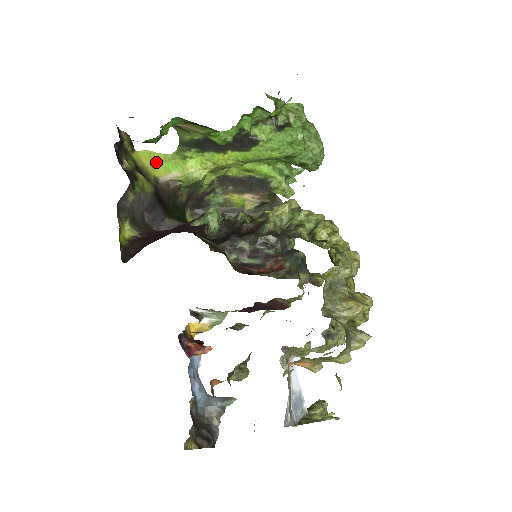
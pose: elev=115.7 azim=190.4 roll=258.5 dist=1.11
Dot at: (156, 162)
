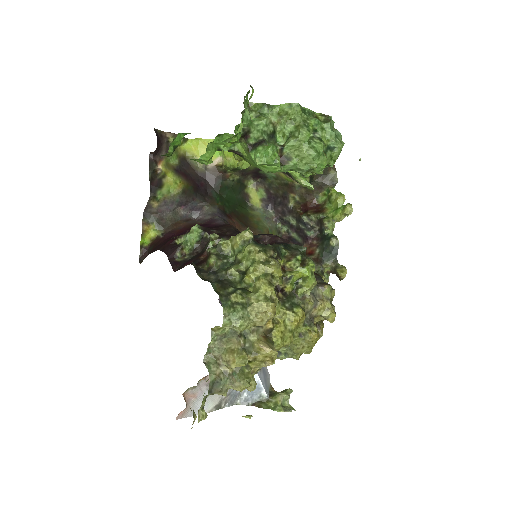
Dot at: occluded
